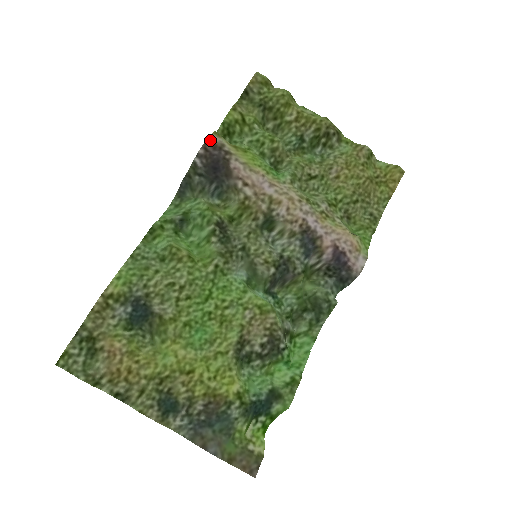
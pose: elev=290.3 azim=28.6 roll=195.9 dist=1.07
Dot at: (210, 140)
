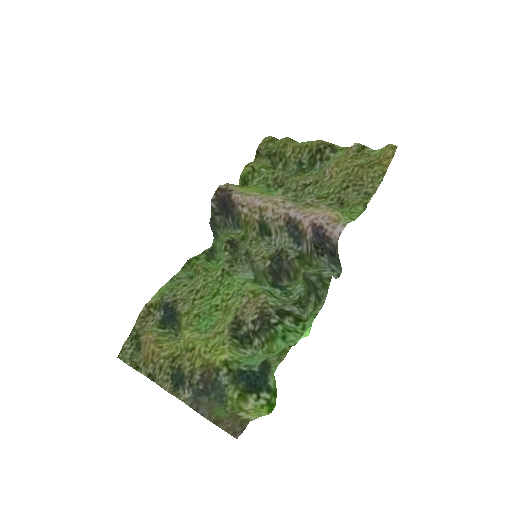
Dot at: (220, 188)
